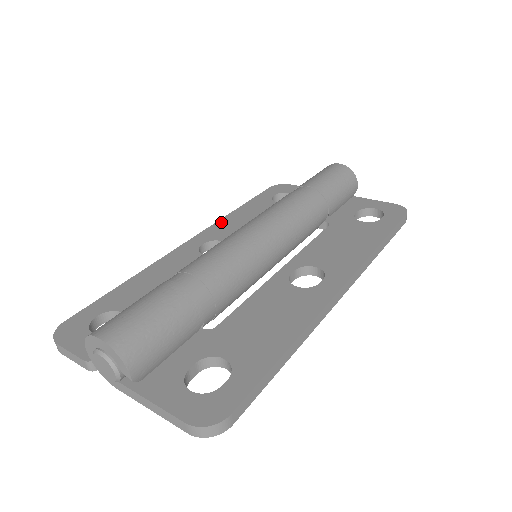
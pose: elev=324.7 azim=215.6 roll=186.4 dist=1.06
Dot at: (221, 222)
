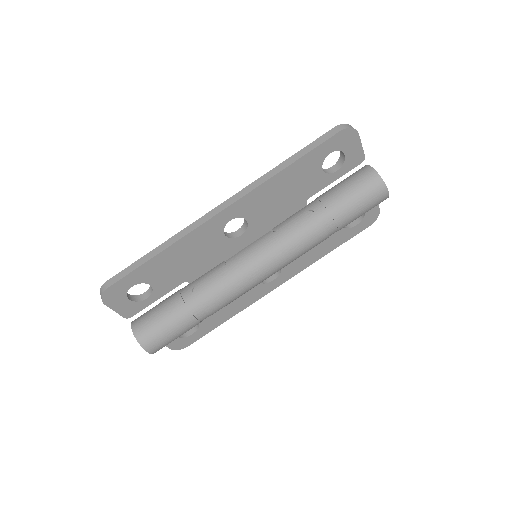
Dot at: (261, 189)
